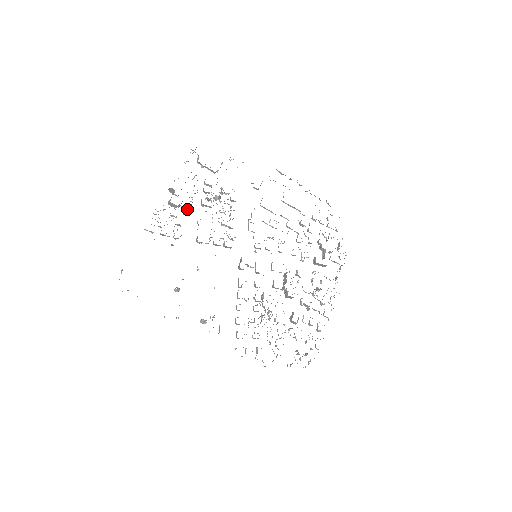
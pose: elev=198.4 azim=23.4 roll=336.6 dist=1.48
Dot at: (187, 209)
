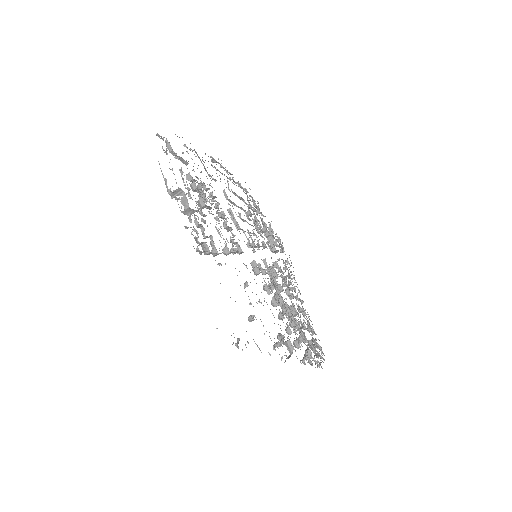
Dot at: (203, 214)
